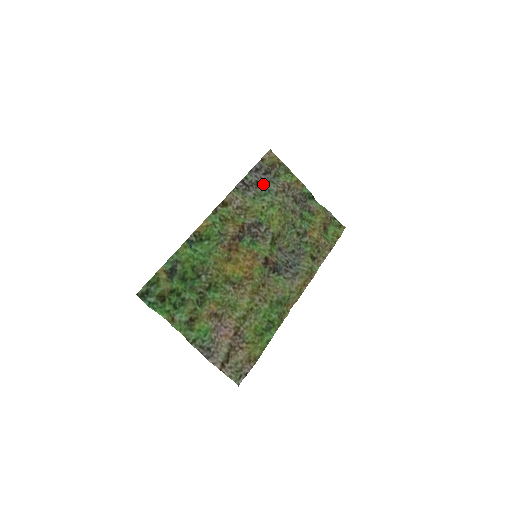
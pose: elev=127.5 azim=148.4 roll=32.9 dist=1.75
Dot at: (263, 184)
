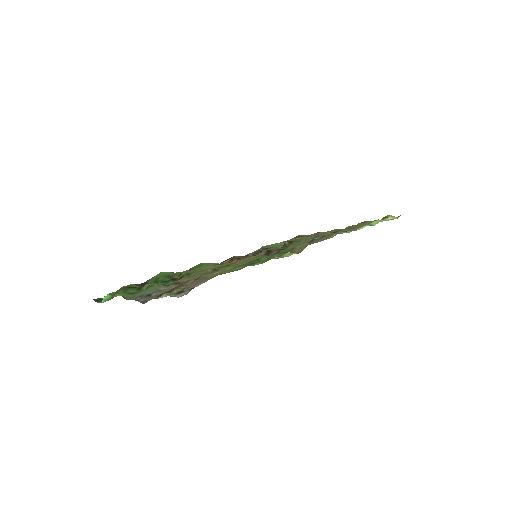
Dot at: occluded
